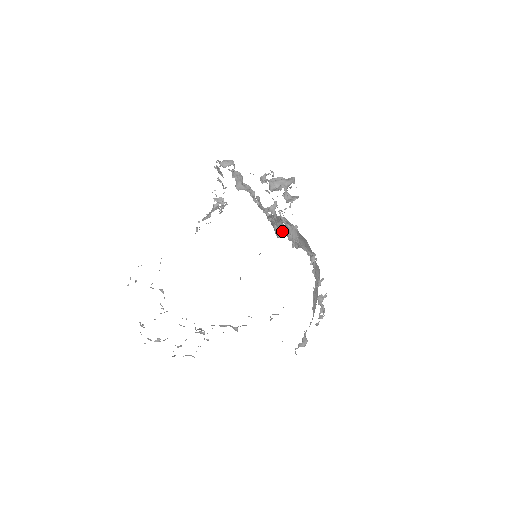
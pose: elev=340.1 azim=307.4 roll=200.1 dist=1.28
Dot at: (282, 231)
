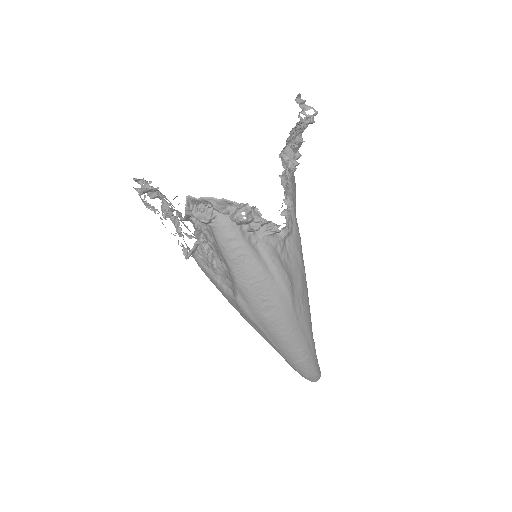
Dot at: (284, 162)
